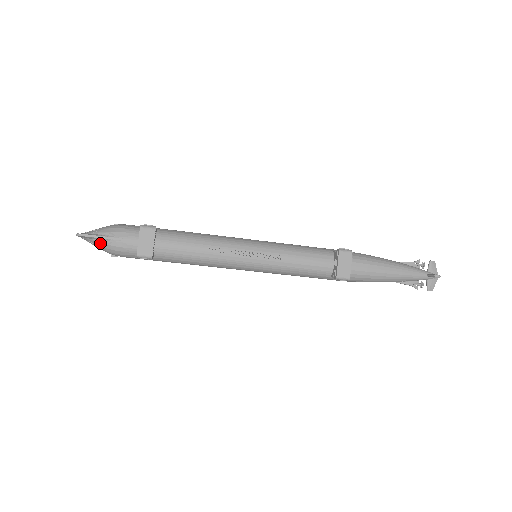
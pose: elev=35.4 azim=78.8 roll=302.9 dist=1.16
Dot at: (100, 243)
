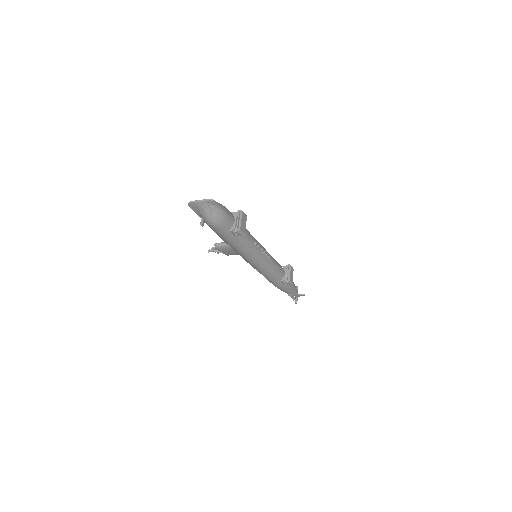
Dot at: (217, 212)
